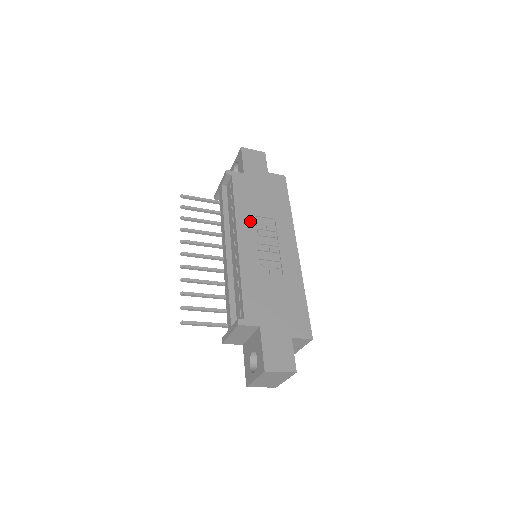
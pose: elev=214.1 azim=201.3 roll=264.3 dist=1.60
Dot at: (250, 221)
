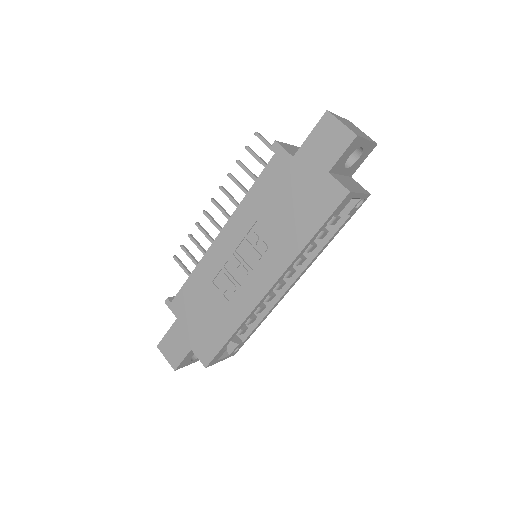
Dot at: (246, 224)
